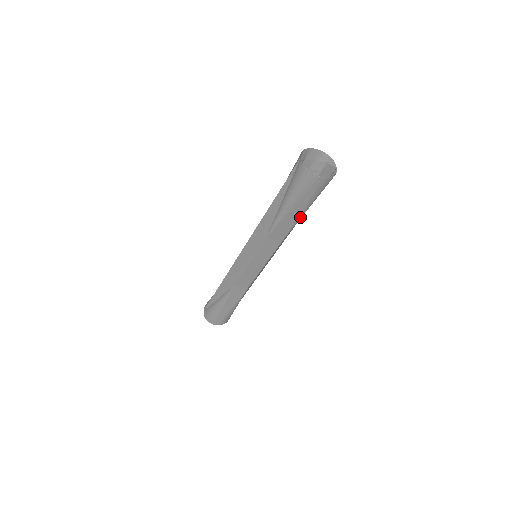
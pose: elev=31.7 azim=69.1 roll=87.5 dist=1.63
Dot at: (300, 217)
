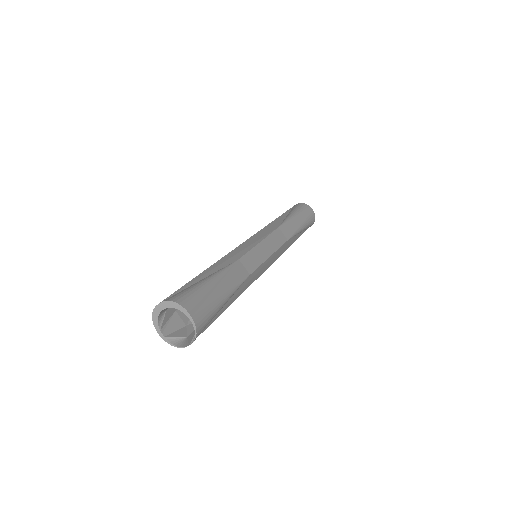
Dot at: (300, 229)
